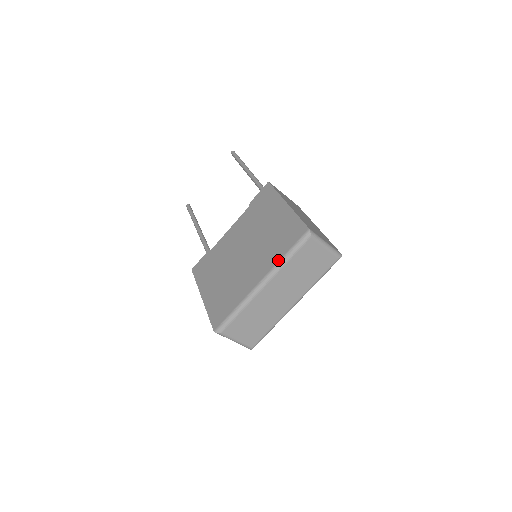
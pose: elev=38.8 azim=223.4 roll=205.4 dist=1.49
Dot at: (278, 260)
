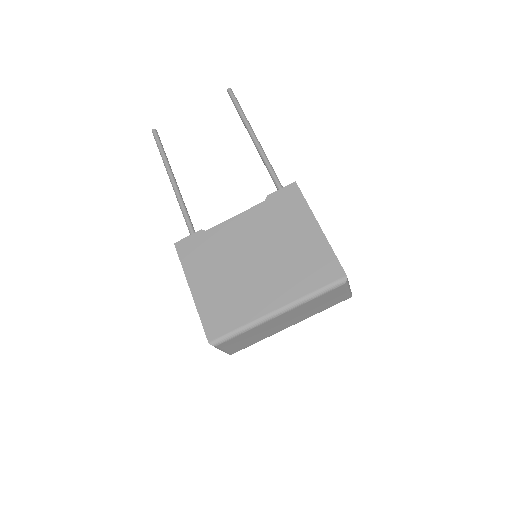
Dot at: (303, 295)
